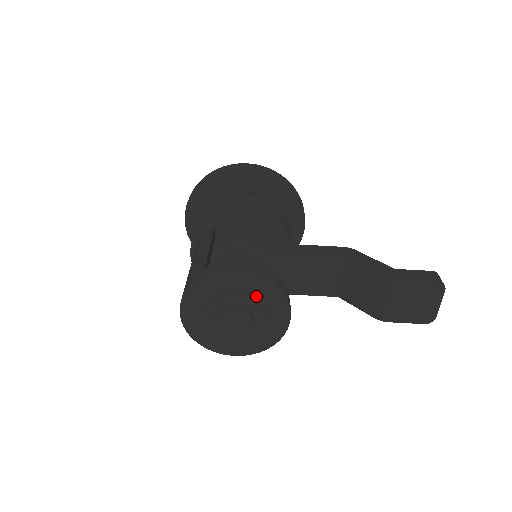
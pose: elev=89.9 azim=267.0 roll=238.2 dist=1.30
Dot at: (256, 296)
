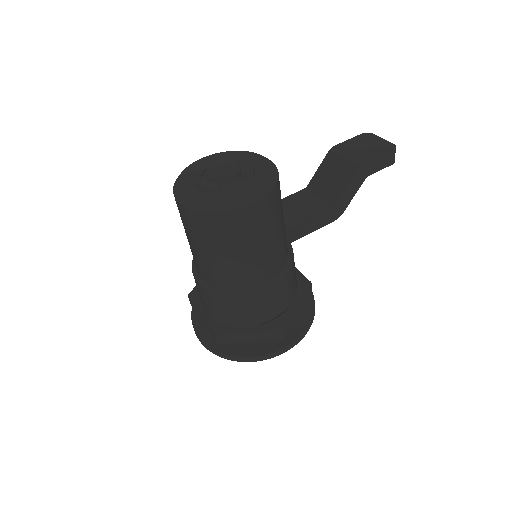
Dot at: occluded
